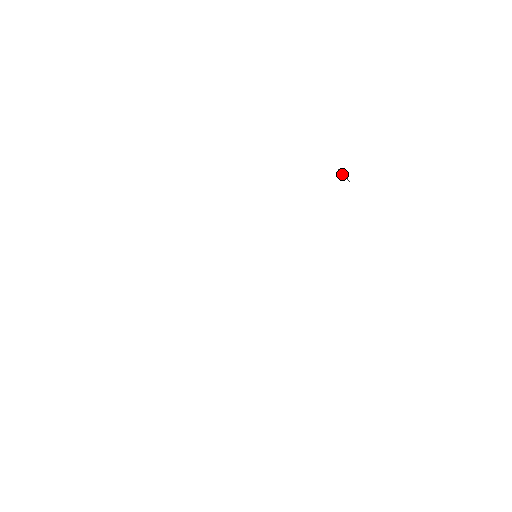
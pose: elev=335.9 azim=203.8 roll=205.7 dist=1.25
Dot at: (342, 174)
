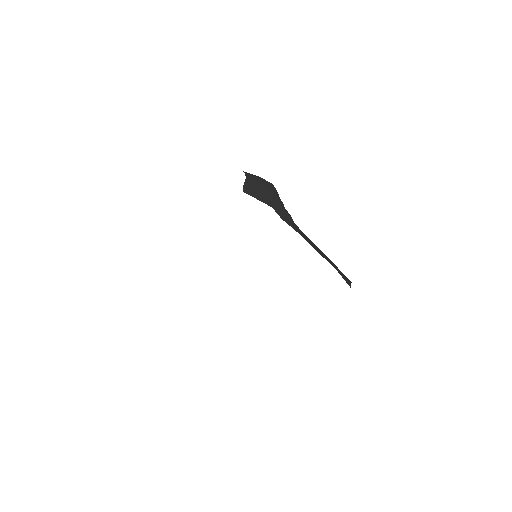
Dot at: (245, 190)
